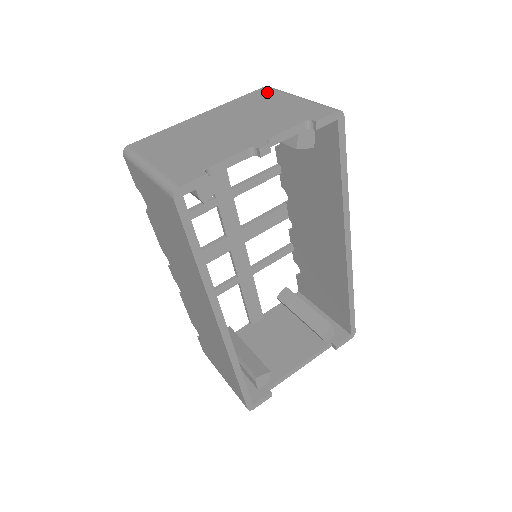
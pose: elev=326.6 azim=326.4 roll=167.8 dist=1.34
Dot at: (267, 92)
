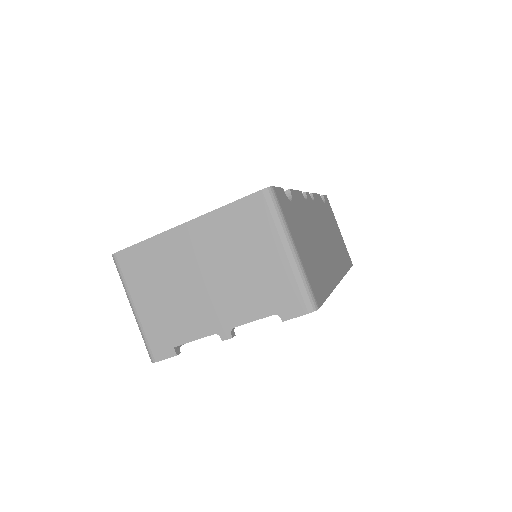
Dot at: (259, 211)
